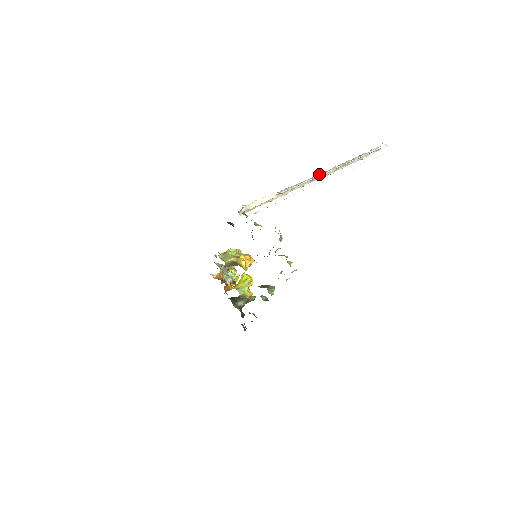
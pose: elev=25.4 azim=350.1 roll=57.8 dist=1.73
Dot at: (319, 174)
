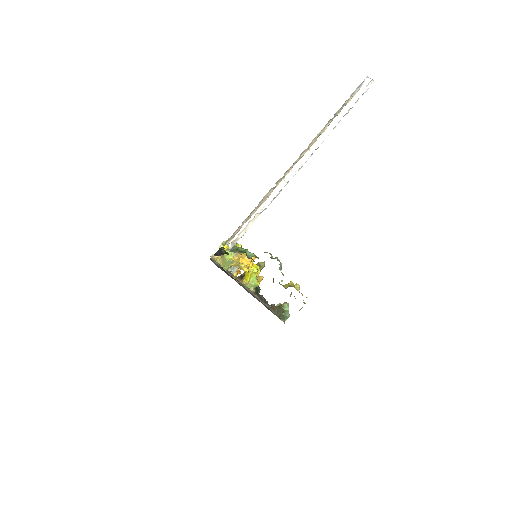
Dot at: (300, 154)
